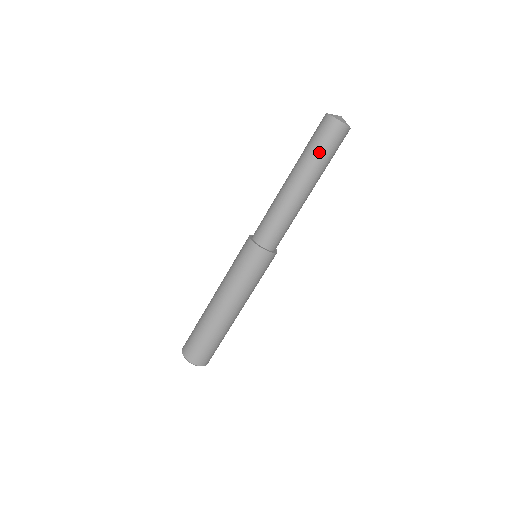
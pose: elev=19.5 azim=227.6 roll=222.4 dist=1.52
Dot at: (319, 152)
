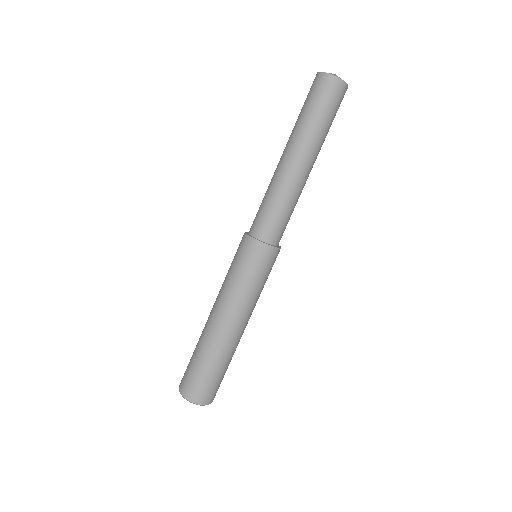
Dot at: (307, 113)
